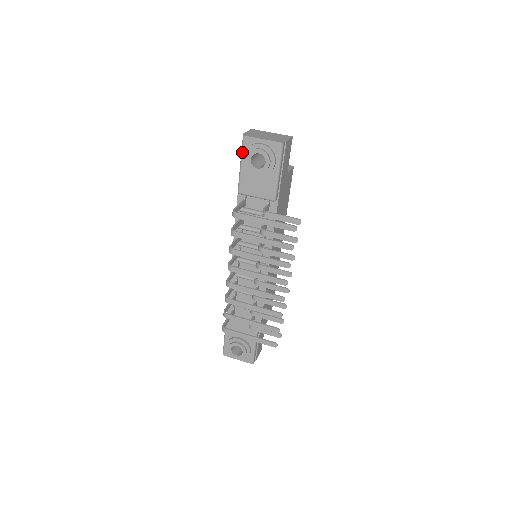
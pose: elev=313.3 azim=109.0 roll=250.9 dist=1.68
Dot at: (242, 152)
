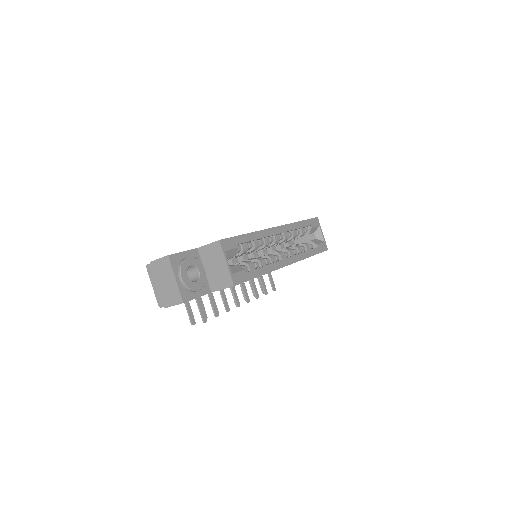
Dot at: occluded
